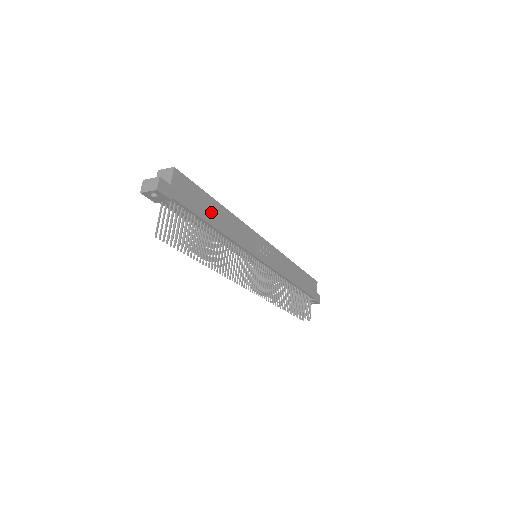
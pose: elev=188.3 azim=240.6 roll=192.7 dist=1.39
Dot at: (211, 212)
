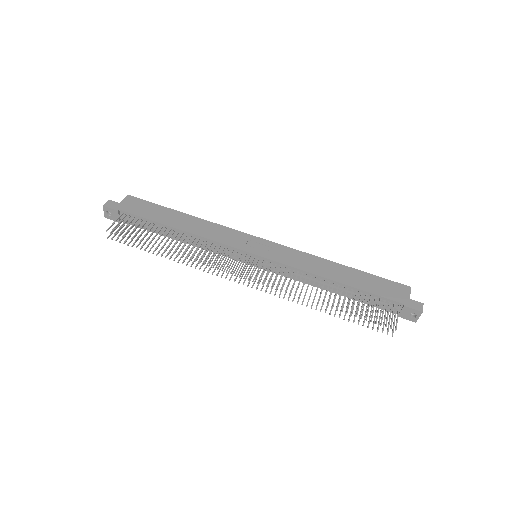
Dot at: (169, 218)
